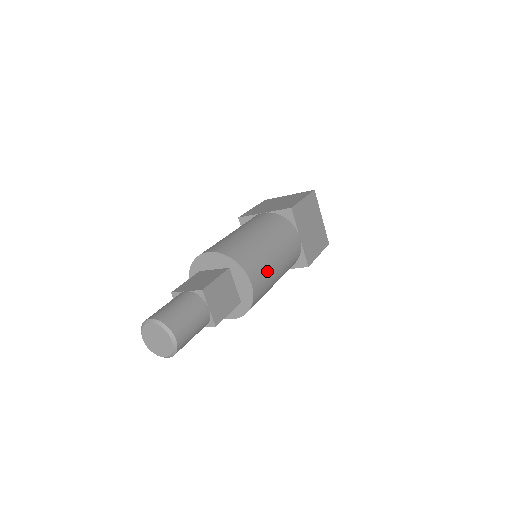
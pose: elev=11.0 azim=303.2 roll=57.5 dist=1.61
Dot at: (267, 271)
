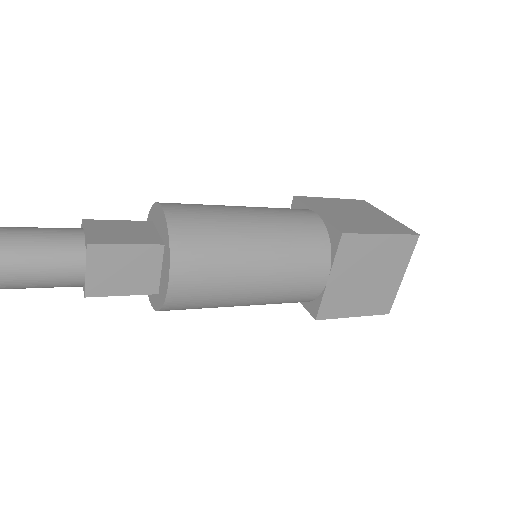
Dot at: (210, 210)
